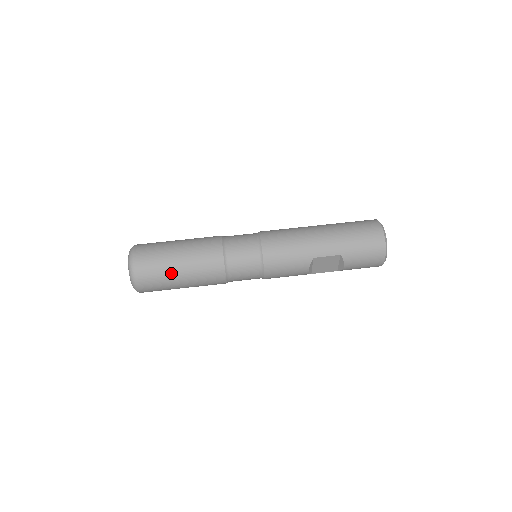
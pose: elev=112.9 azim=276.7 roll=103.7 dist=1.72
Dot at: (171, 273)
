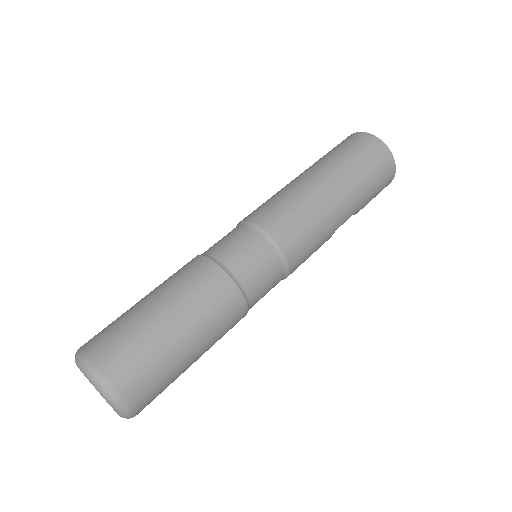
Dot at: (184, 369)
